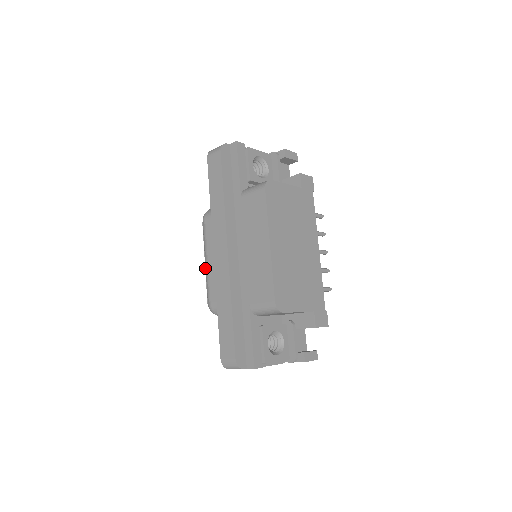
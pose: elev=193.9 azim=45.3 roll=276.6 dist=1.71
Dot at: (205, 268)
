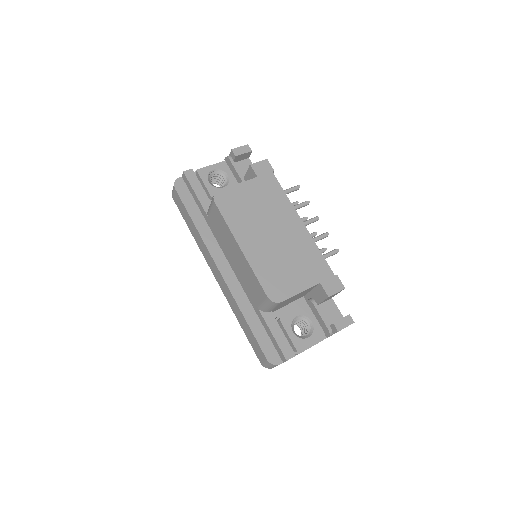
Dot at: occluded
